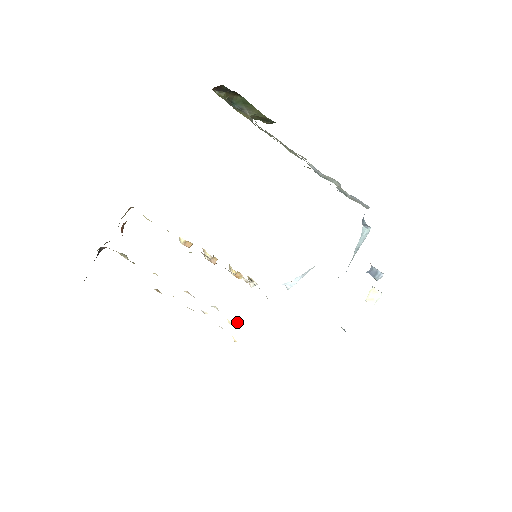
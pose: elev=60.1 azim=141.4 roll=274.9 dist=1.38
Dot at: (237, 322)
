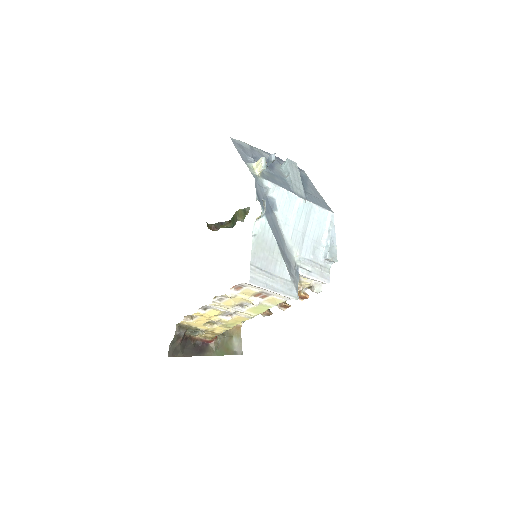
Dot at: (258, 299)
